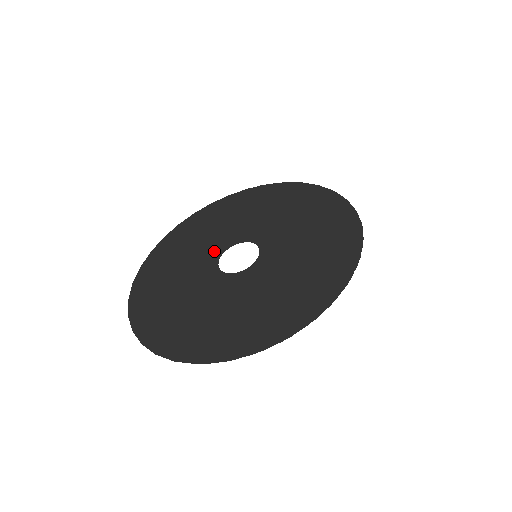
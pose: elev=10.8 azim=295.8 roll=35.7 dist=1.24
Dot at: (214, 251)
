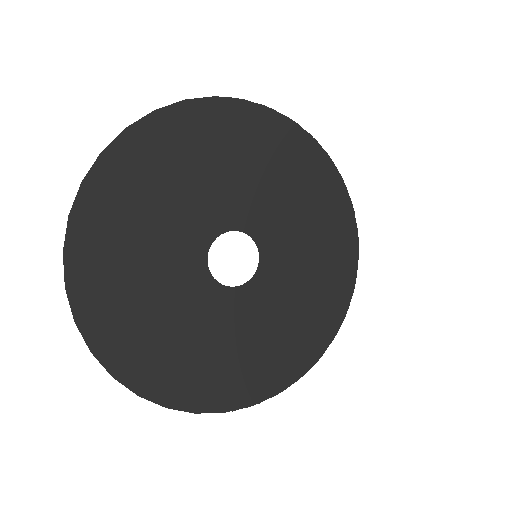
Dot at: (192, 249)
